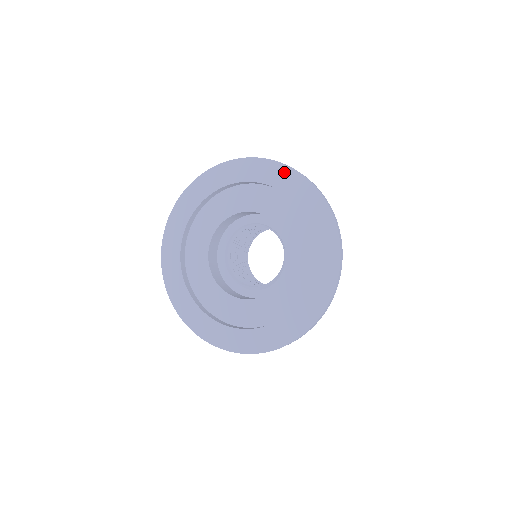
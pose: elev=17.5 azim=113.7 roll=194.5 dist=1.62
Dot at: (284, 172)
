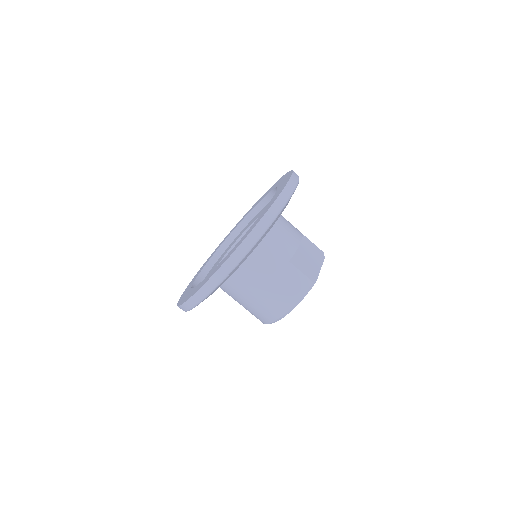
Dot at: occluded
